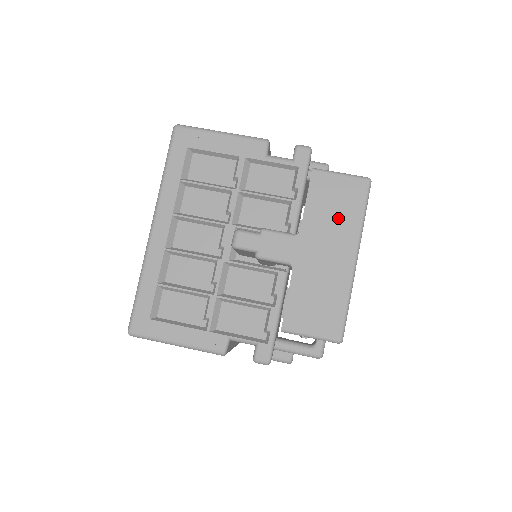
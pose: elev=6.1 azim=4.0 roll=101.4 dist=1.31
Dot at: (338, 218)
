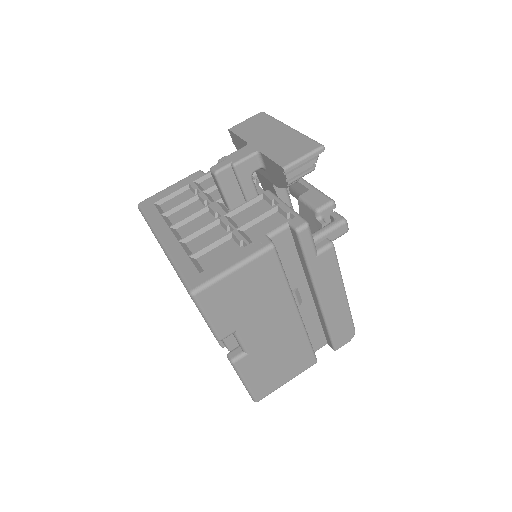
Dot at: (262, 127)
